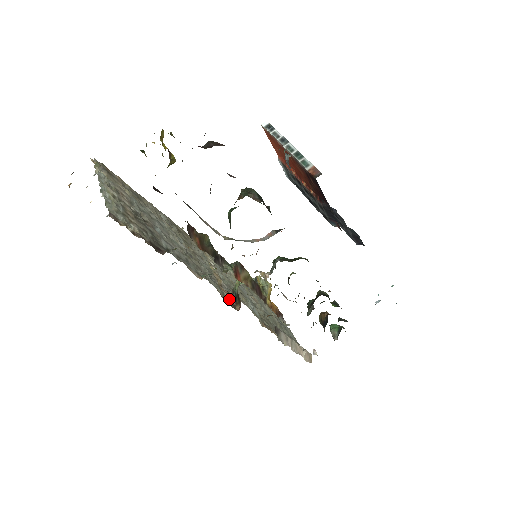
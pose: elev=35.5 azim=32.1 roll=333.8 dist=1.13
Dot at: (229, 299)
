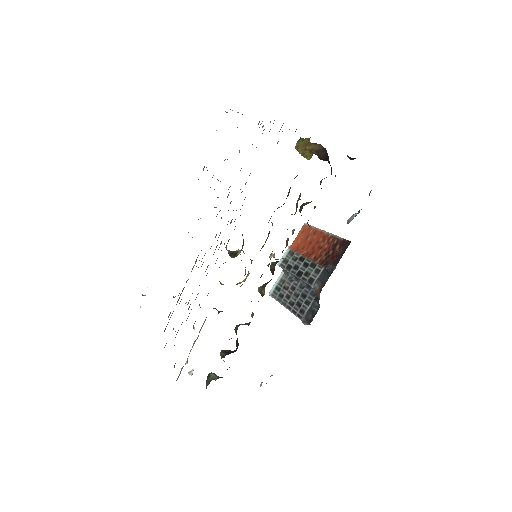
Dot at: occluded
